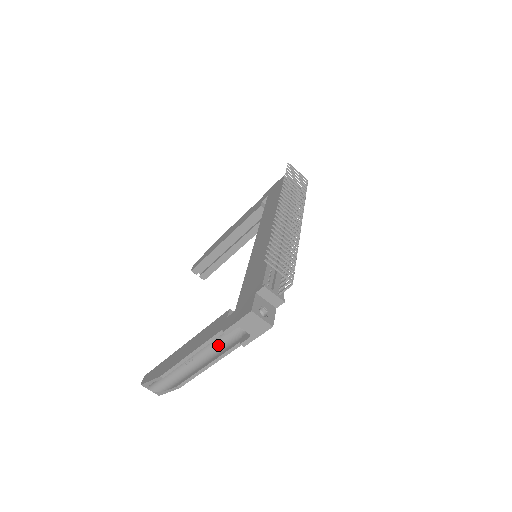
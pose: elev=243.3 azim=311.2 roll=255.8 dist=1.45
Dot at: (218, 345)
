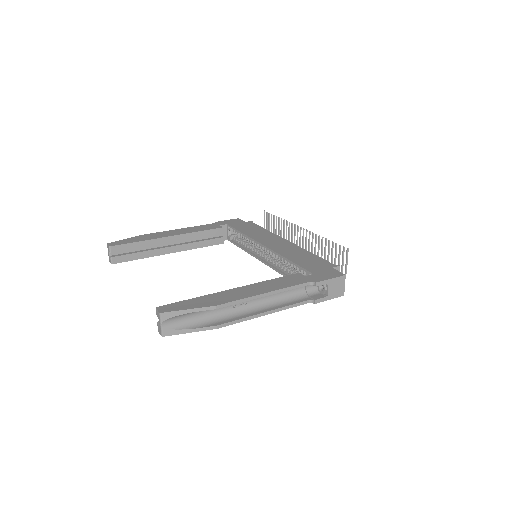
Dot at: (278, 298)
